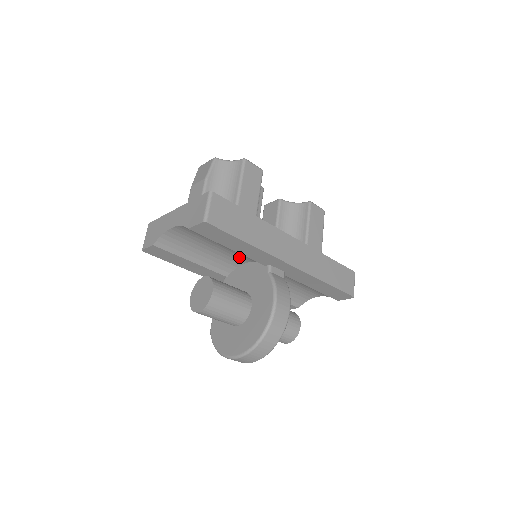
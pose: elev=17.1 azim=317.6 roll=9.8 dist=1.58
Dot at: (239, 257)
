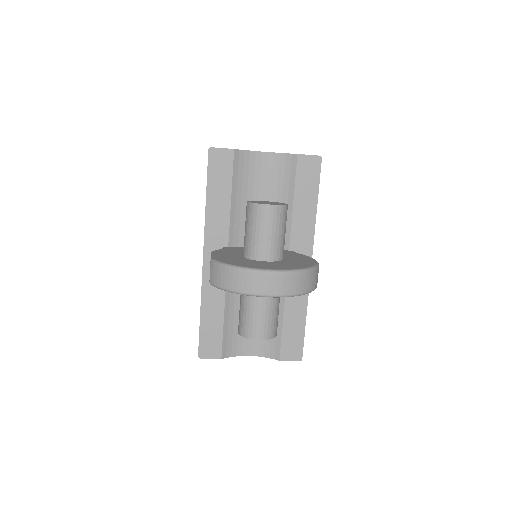
Dot at: occluded
